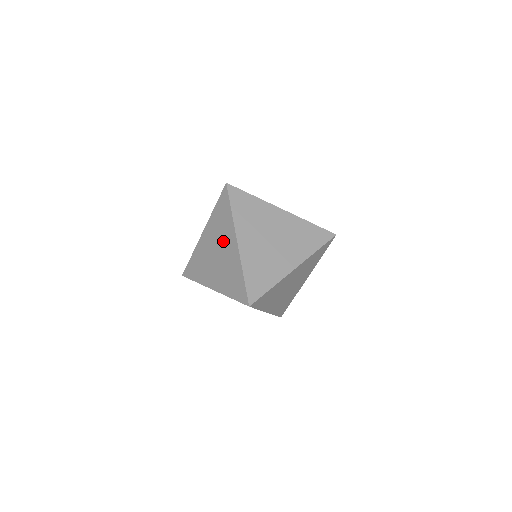
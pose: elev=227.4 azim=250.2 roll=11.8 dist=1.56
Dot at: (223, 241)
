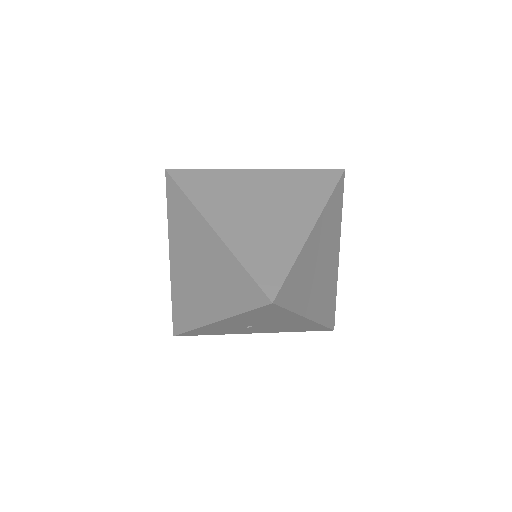
Dot at: (196, 245)
